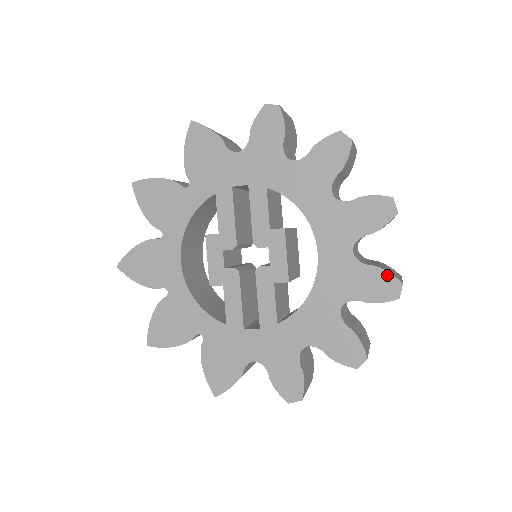
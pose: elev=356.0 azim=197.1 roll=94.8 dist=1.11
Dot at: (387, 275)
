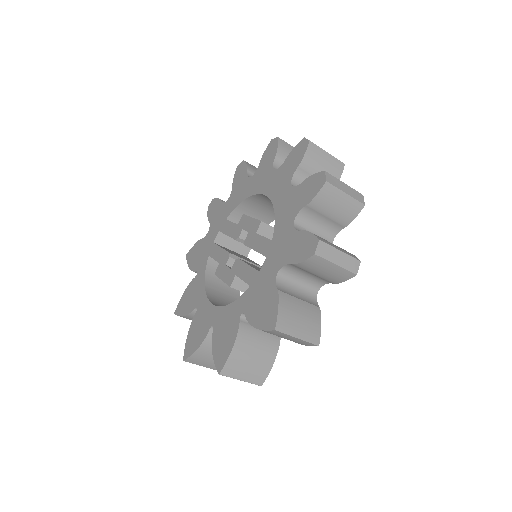
Dot at: (295, 148)
